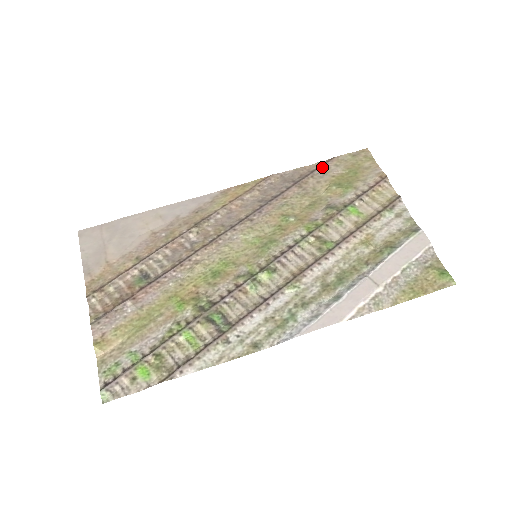
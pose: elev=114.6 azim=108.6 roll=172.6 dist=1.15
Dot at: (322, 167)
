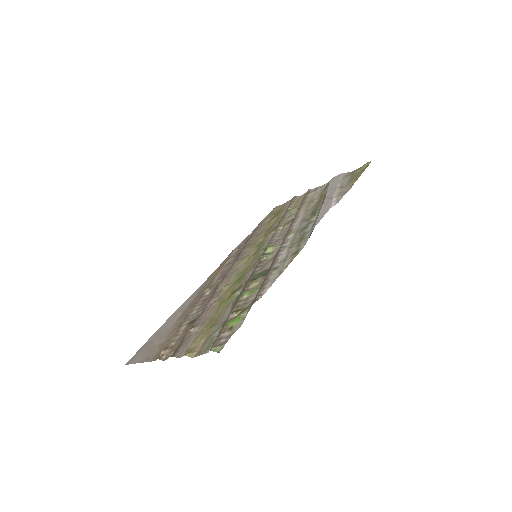
Dot at: (257, 227)
